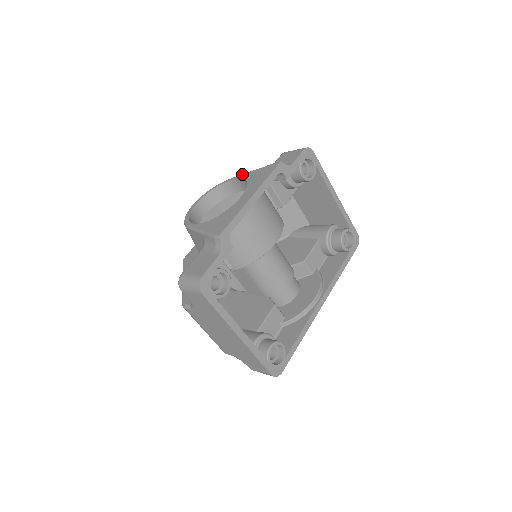
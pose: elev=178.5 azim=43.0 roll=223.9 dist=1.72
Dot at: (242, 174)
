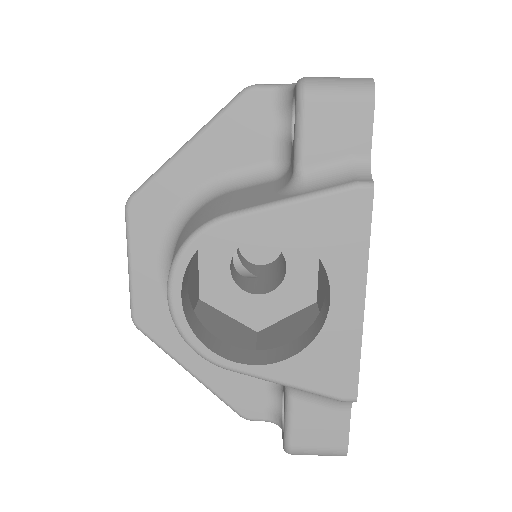
Dot at: (266, 211)
